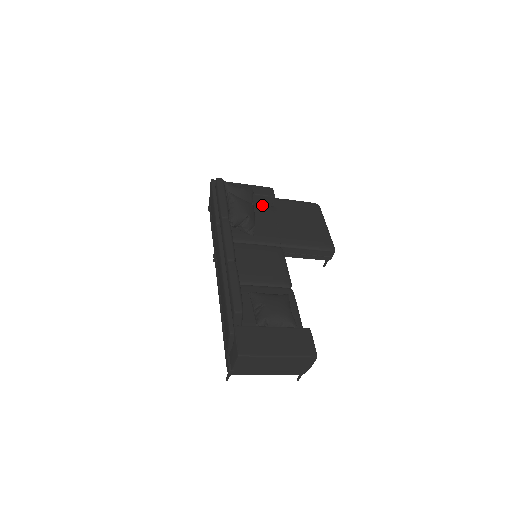
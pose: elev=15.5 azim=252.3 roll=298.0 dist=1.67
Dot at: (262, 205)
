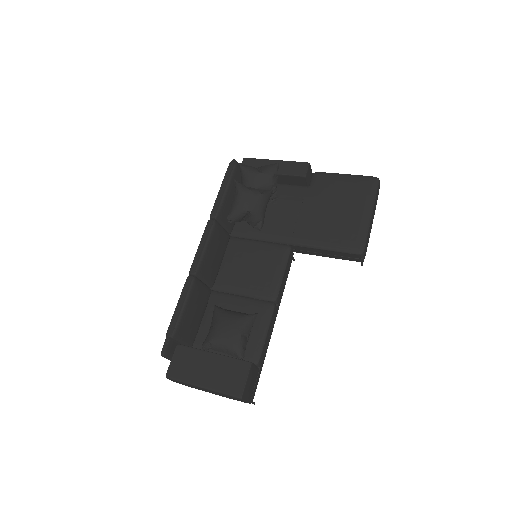
Dot at: (297, 184)
